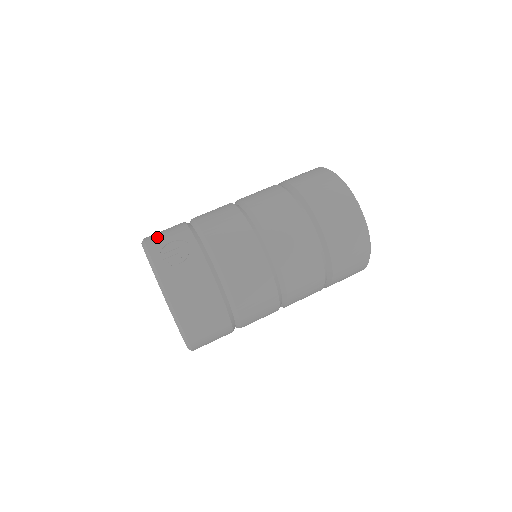
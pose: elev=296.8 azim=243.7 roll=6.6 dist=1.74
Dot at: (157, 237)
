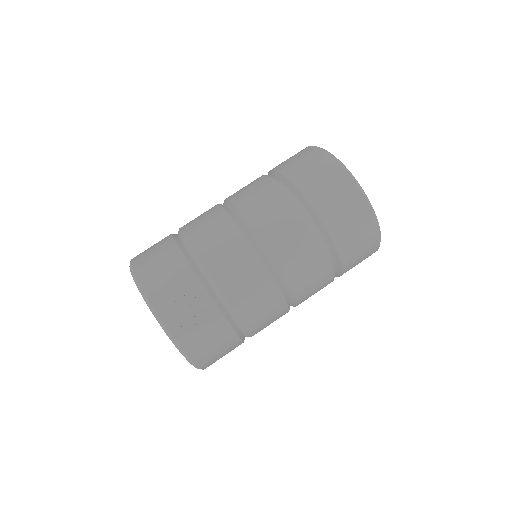
Dot at: (157, 283)
